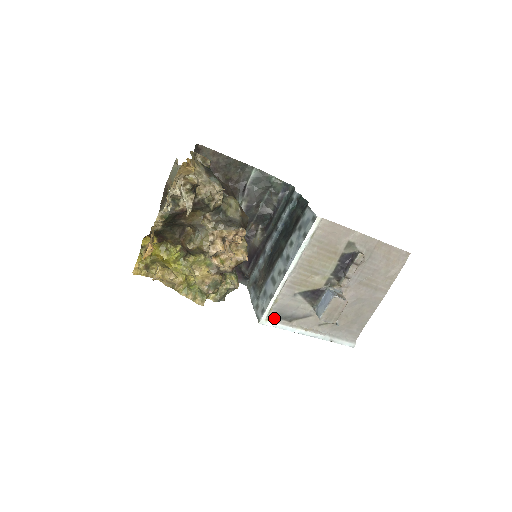
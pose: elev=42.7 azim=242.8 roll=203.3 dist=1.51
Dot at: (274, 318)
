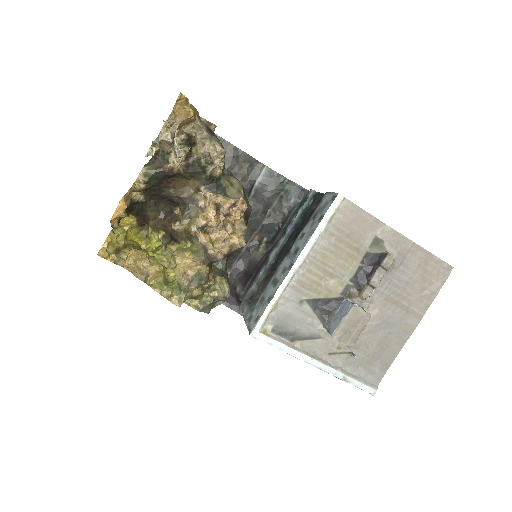
Dot at: (271, 332)
